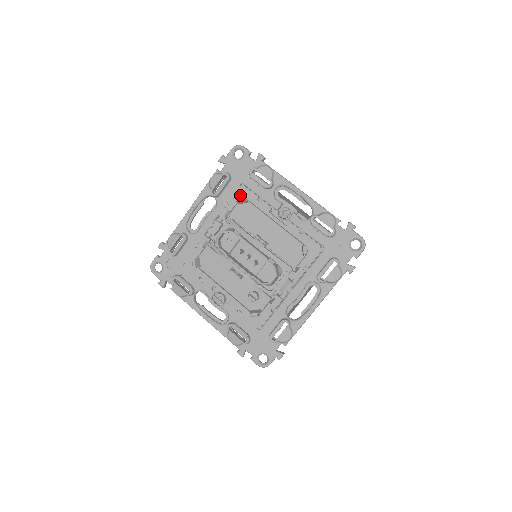
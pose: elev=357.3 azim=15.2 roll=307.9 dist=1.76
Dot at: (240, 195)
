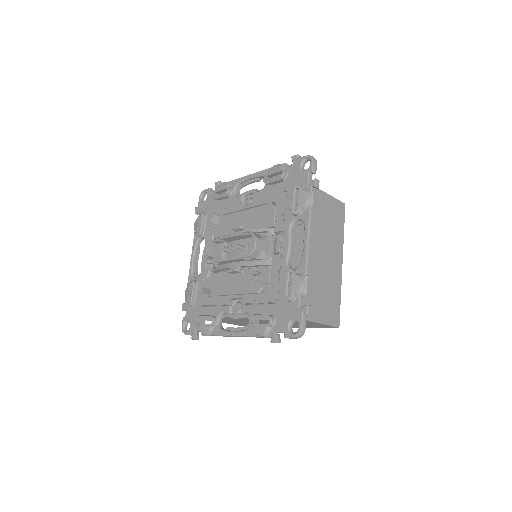
Dot at: occluded
